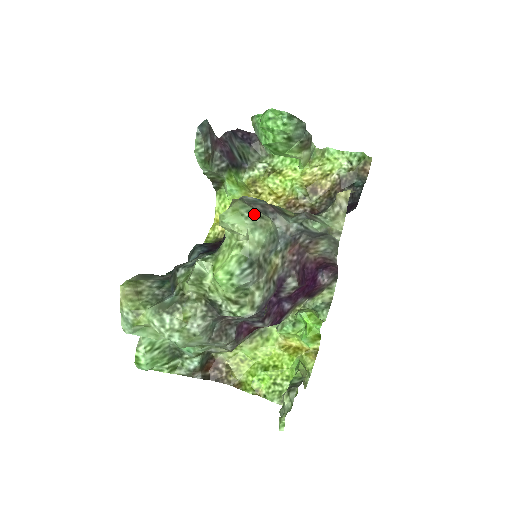
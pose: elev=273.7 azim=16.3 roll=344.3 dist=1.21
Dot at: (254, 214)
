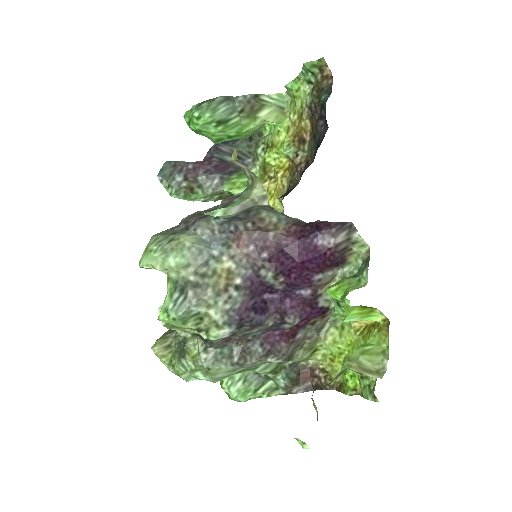
Dot at: (163, 242)
